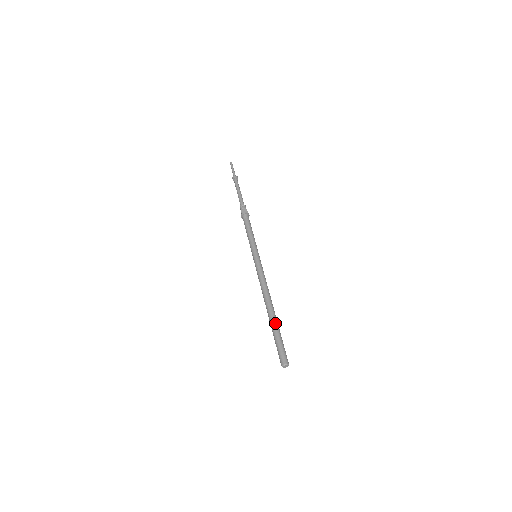
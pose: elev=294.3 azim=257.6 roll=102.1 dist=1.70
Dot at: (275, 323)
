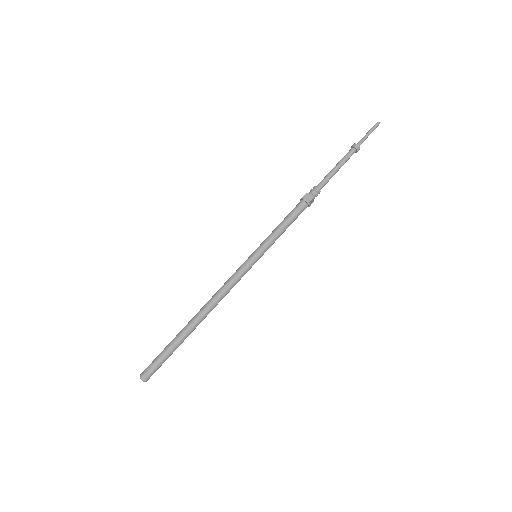
Dot at: (181, 336)
